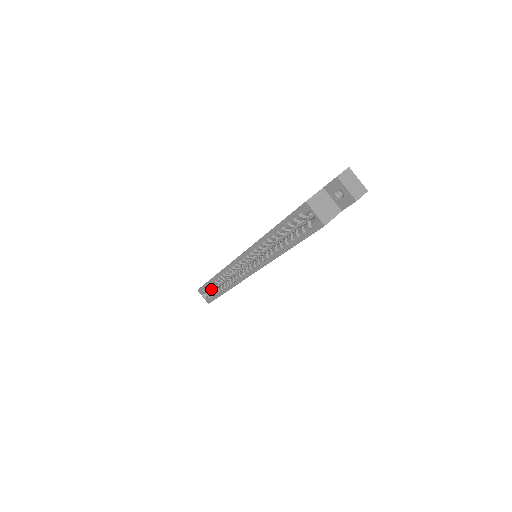
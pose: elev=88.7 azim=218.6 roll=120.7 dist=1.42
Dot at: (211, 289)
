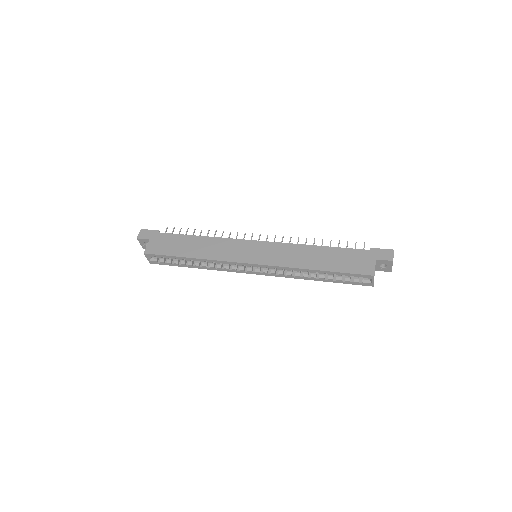
Dot at: occluded
